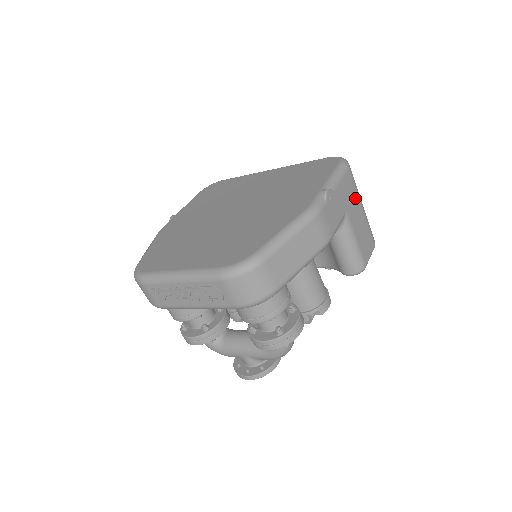
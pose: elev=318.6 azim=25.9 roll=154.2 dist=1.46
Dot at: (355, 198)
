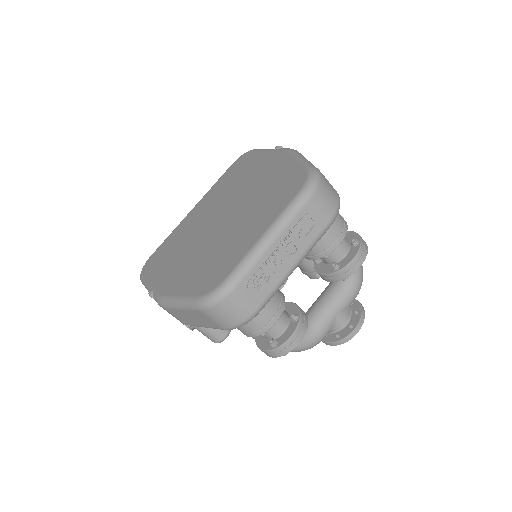
Dot at: occluded
